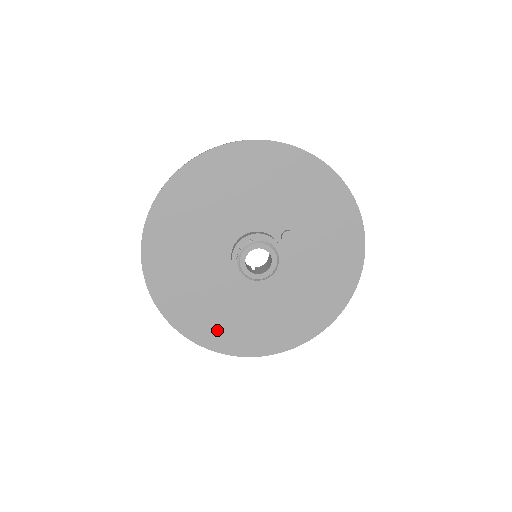
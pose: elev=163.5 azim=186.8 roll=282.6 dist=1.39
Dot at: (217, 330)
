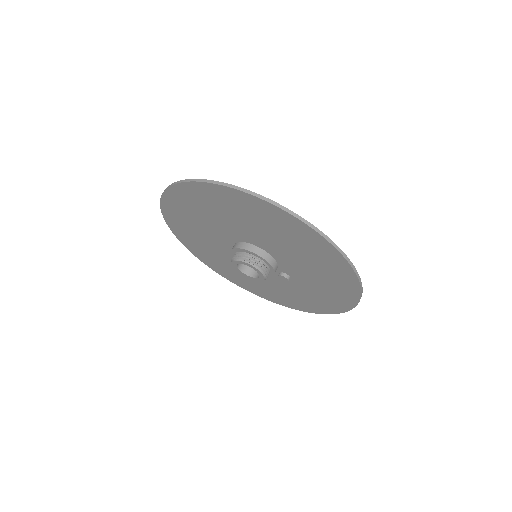
Dot at: (183, 228)
